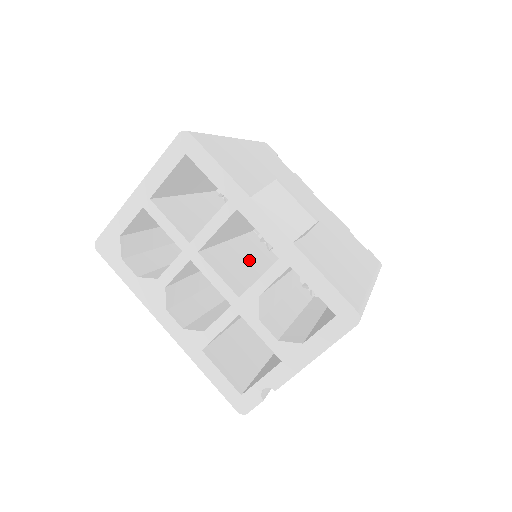
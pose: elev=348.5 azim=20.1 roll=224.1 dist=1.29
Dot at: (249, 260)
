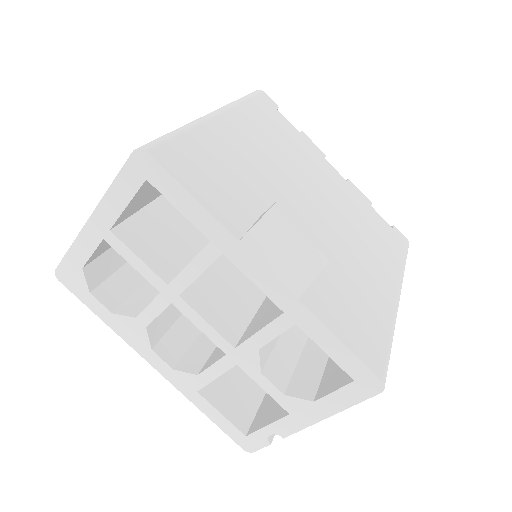
Dot at: occluded
